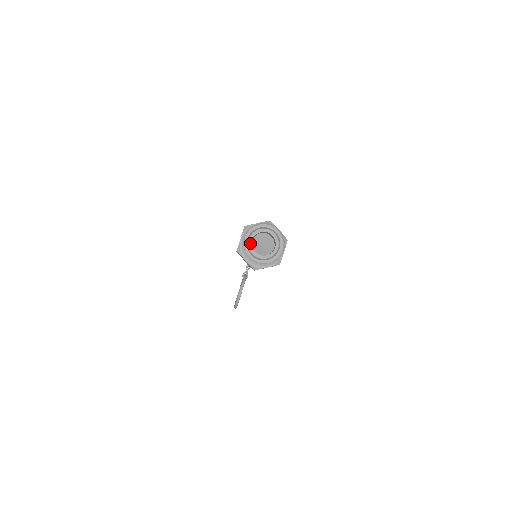
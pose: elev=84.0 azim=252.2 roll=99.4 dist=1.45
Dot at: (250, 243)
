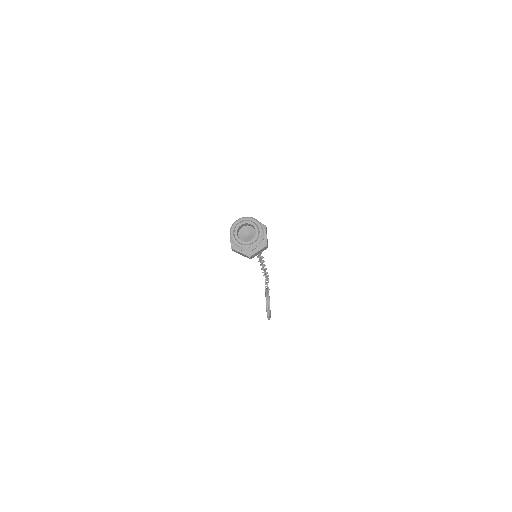
Dot at: (236, 236)
